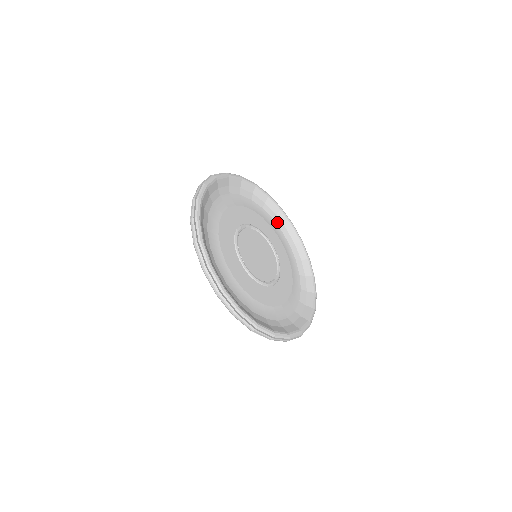
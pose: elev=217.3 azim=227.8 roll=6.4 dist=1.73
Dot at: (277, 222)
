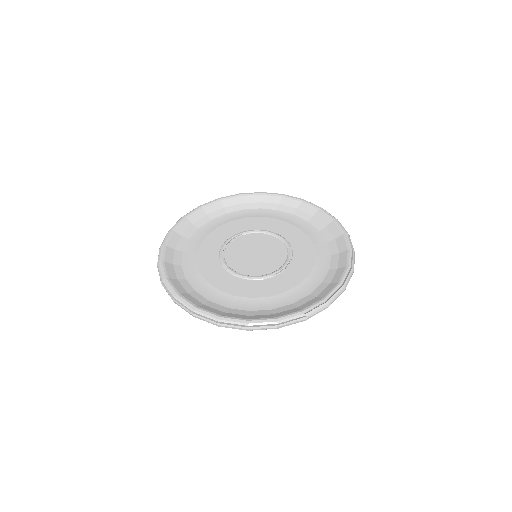
Dot at: (331, 245)
